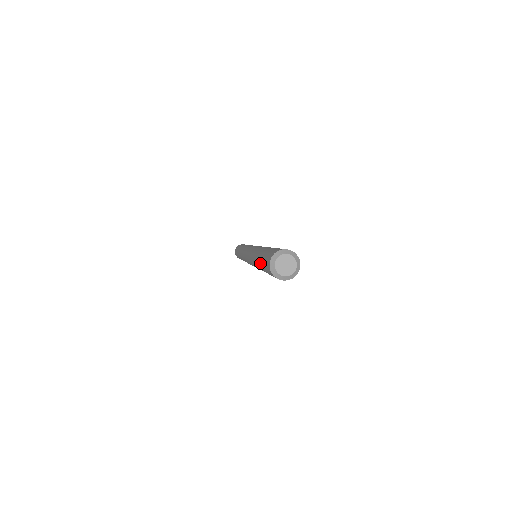
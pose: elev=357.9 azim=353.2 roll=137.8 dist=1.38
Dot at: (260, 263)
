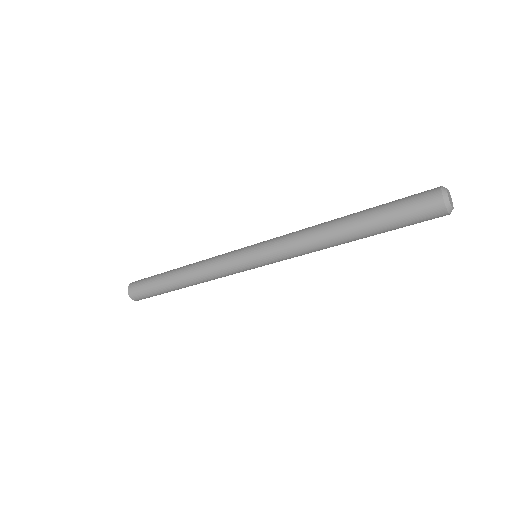
Dot at: (376, 211)
